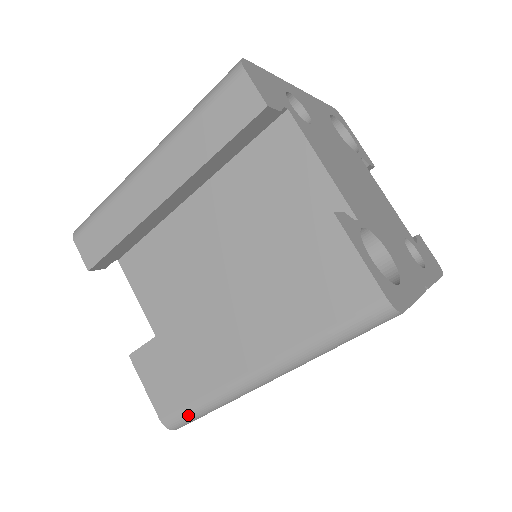
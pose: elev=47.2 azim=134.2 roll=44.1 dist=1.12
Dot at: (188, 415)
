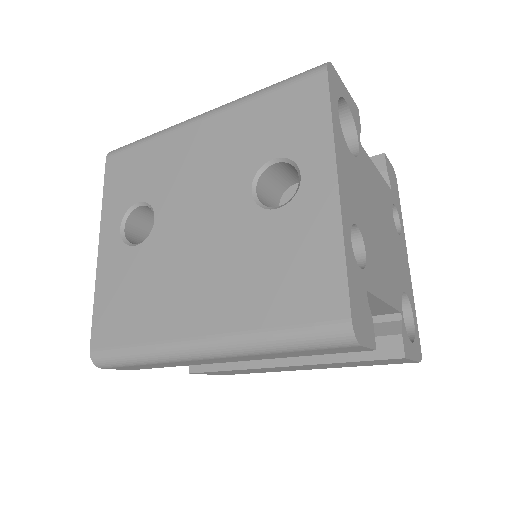
Dot at: occluded
